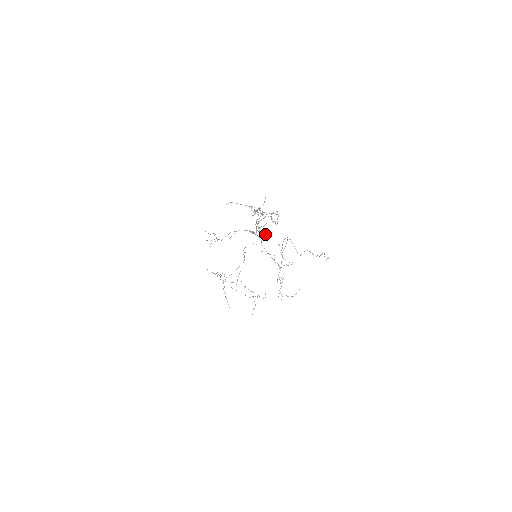
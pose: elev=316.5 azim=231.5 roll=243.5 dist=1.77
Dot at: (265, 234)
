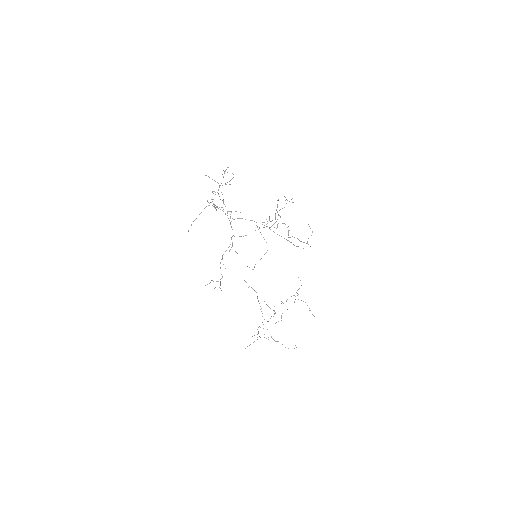
Dot at: occluded
